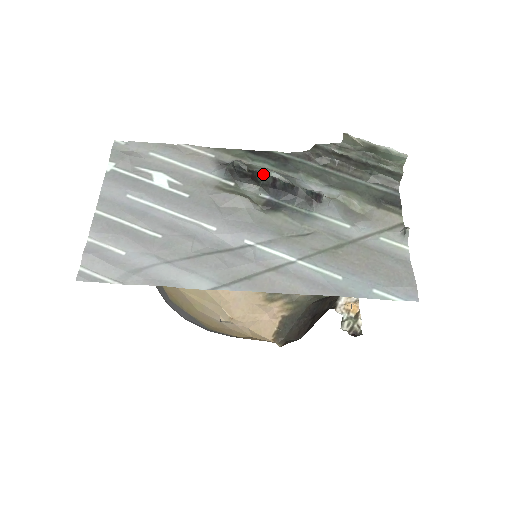
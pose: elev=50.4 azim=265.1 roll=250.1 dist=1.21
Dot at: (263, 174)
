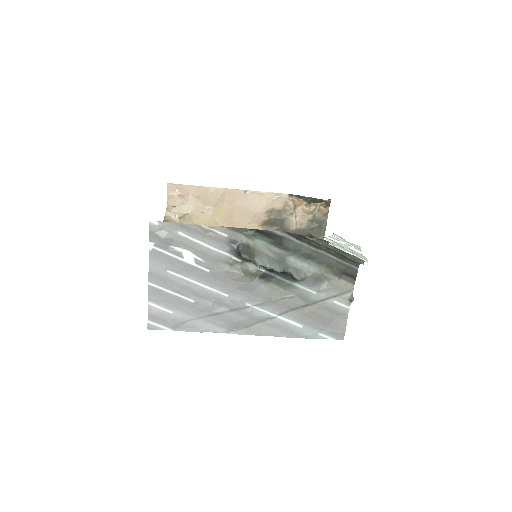
Dot at: (262, 265)
